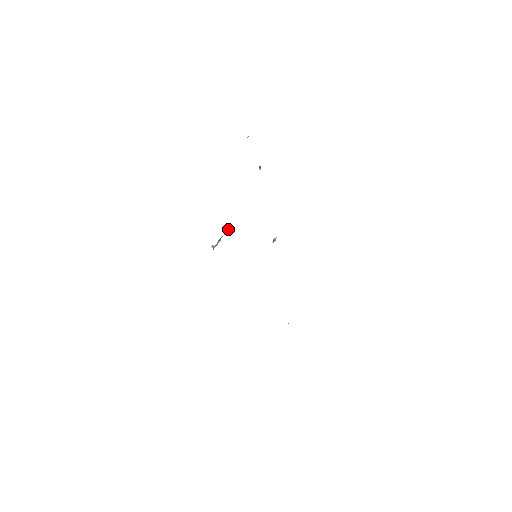
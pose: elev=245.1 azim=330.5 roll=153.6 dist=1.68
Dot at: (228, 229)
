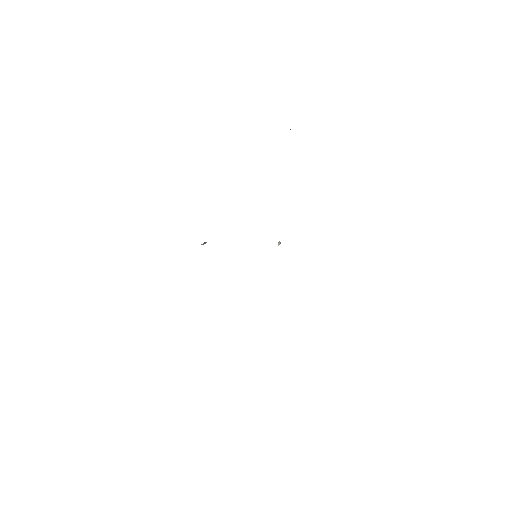
Dot at: occluded
